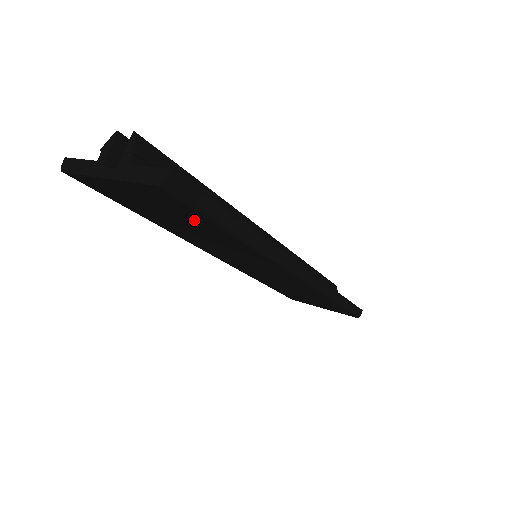
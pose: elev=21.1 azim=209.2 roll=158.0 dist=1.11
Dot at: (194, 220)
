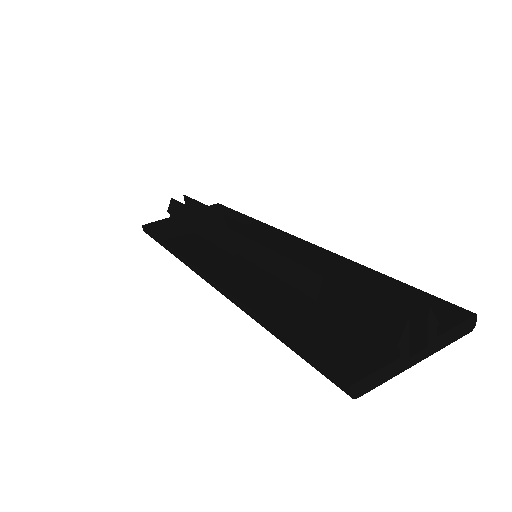
Dot at: occluded
